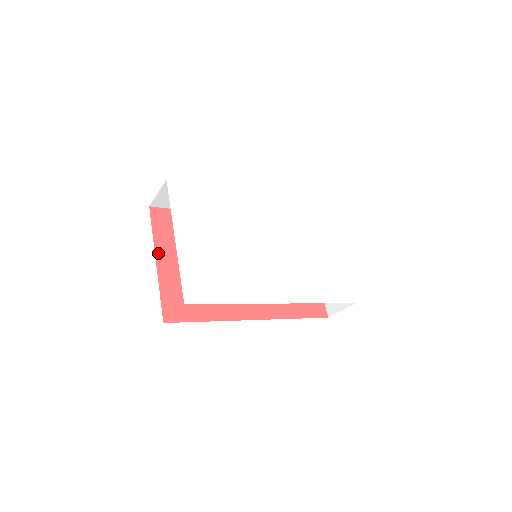
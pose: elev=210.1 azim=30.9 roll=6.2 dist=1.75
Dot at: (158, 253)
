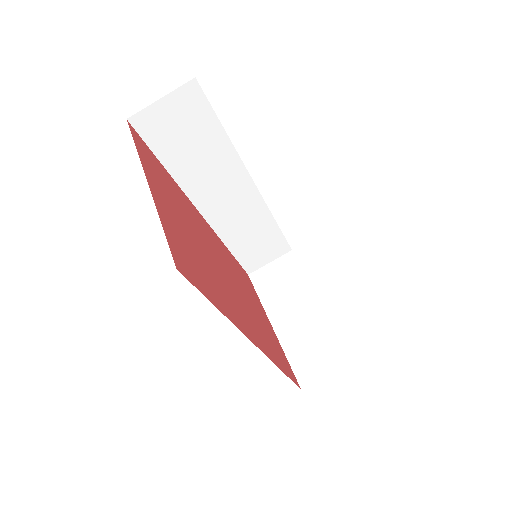
Dot at: (147, 175)
